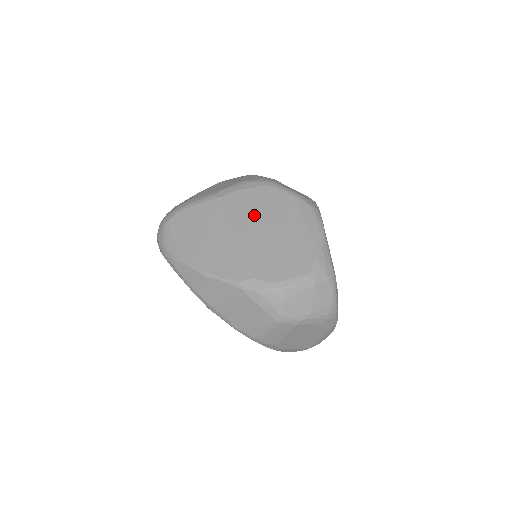
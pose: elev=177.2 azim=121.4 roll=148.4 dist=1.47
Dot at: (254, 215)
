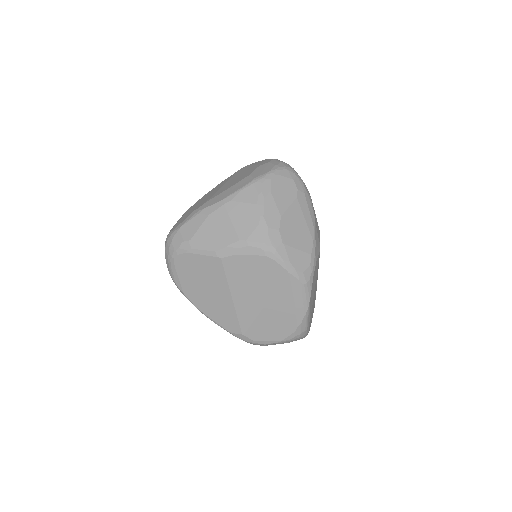
Dot at: (250, 284)
